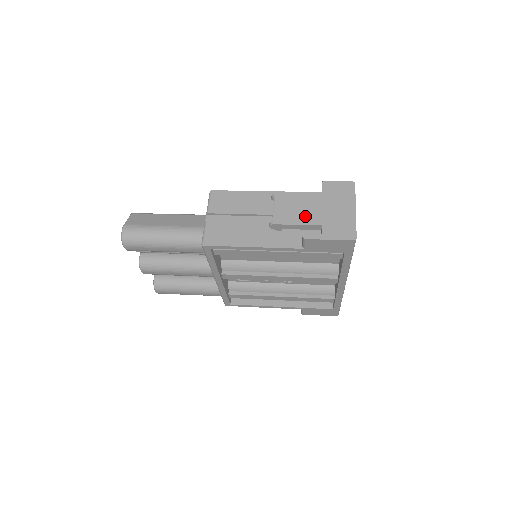
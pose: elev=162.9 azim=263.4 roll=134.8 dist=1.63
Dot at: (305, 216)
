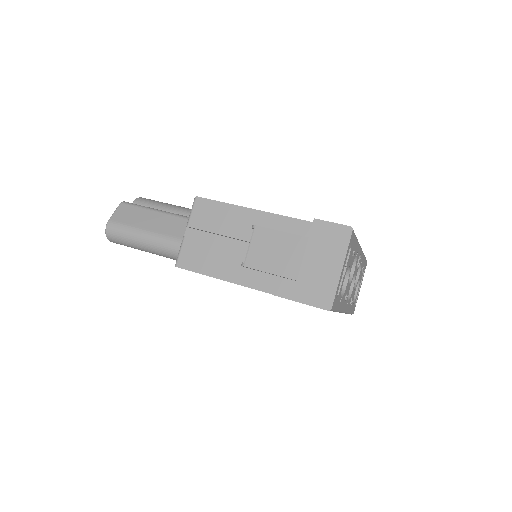
Dot at: (281, 264)
